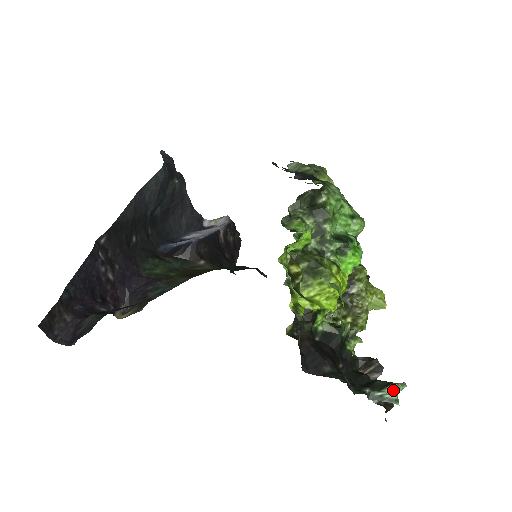
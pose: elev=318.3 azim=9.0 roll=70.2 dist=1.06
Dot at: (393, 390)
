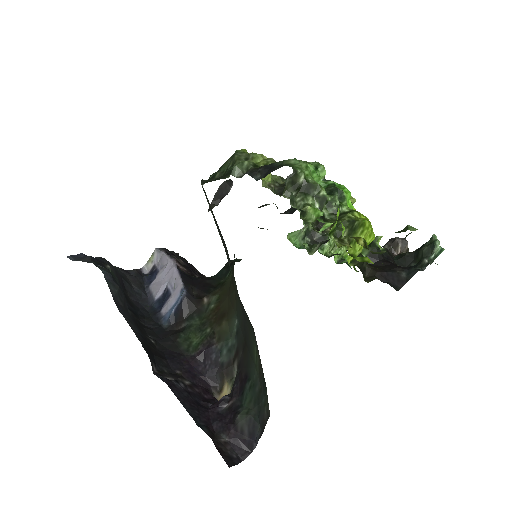
Dot at: (439, 246)
